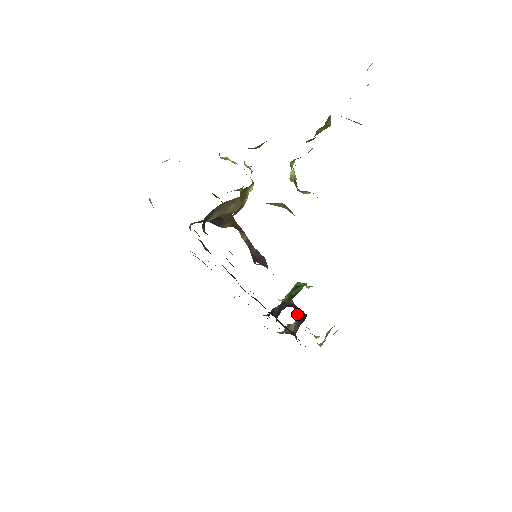
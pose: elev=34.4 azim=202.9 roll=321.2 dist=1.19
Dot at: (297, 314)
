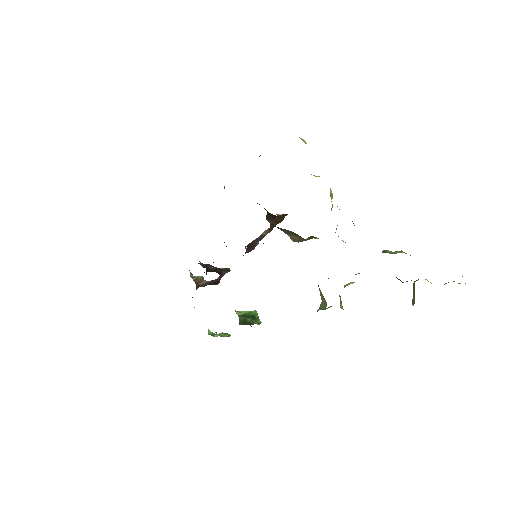
Dot at: (215, 280)
